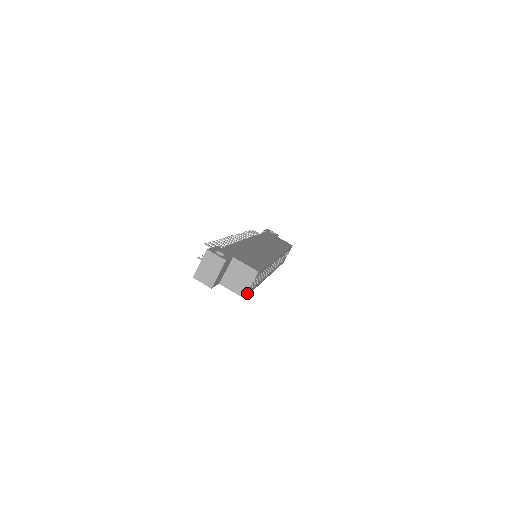
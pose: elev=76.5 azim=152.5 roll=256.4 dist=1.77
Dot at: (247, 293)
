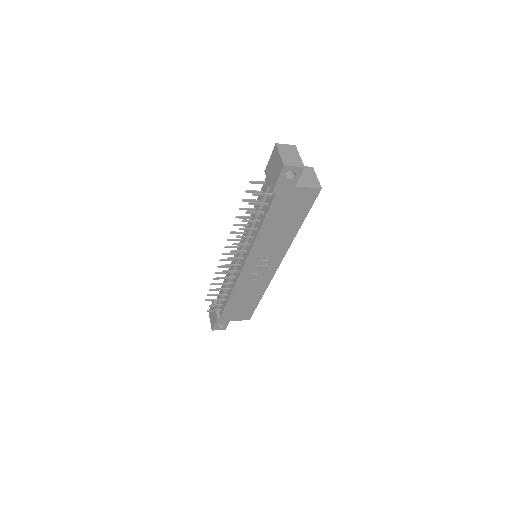
Dot at: (318, 187)
